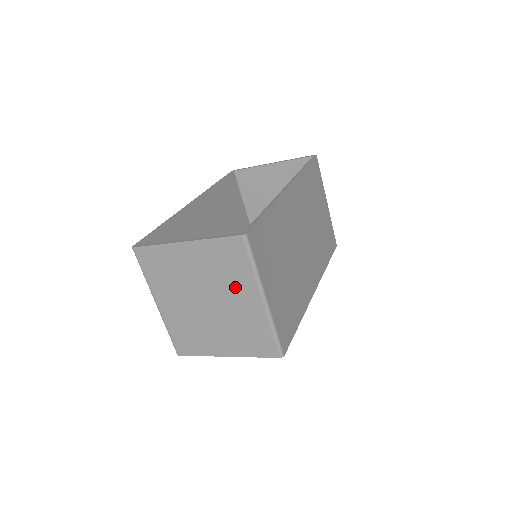
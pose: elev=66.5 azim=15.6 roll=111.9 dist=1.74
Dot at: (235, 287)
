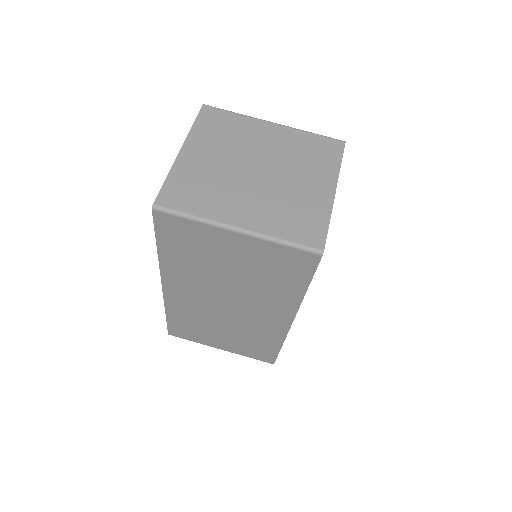
Dot at: (250, 136)
